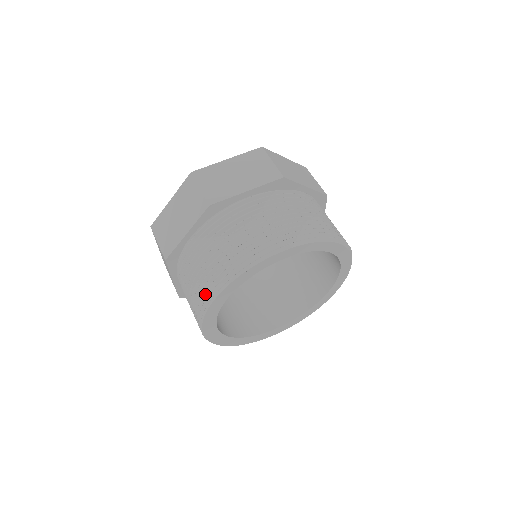
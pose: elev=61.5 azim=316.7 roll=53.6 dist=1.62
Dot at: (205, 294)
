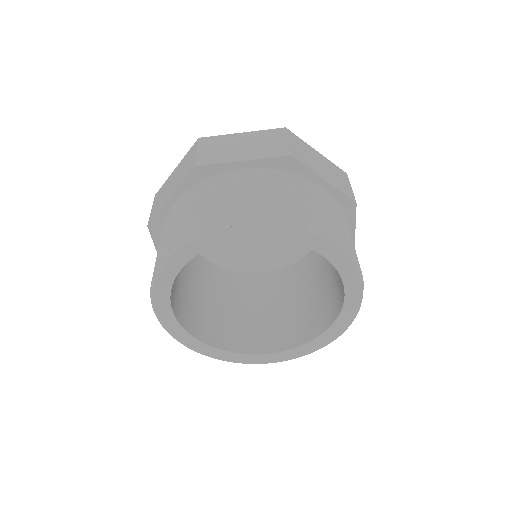
Dot at: occluded
